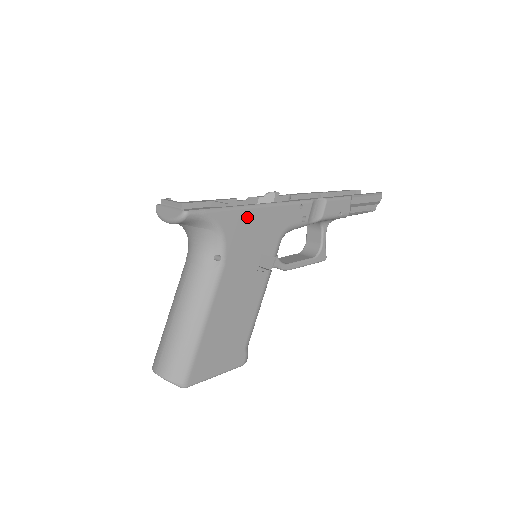
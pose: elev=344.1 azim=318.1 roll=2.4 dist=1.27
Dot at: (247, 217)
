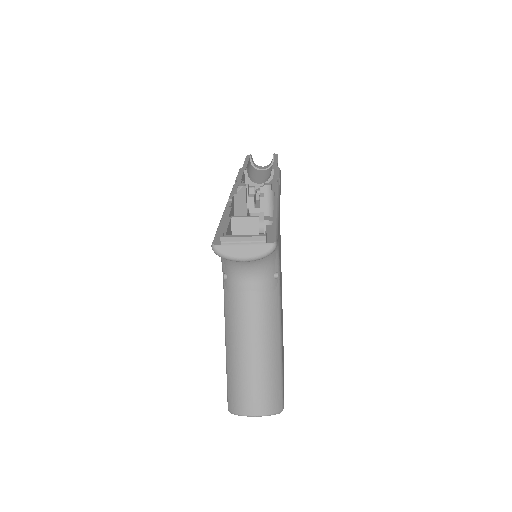
Dot at: occluded
